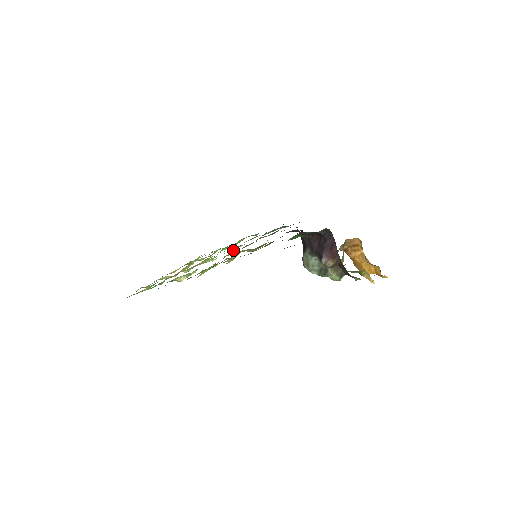
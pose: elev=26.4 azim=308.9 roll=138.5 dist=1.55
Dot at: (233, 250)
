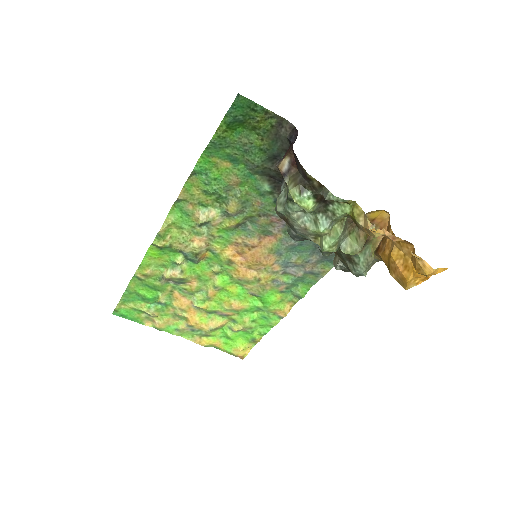
Dot at: (249, 275)
